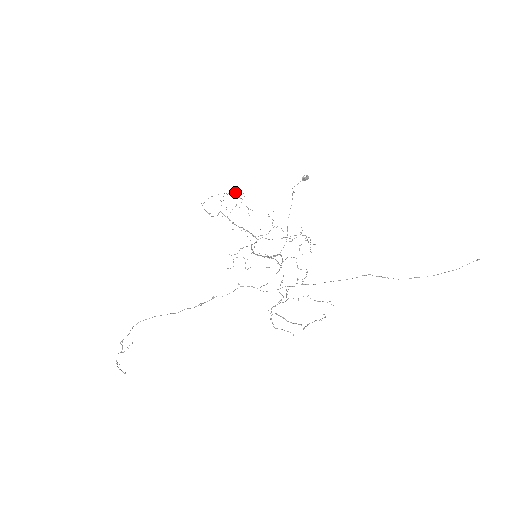
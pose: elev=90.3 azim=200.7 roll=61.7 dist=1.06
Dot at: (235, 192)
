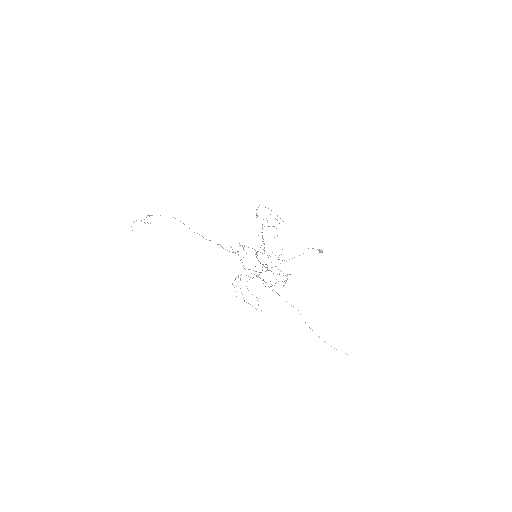
Dot at: occluded
